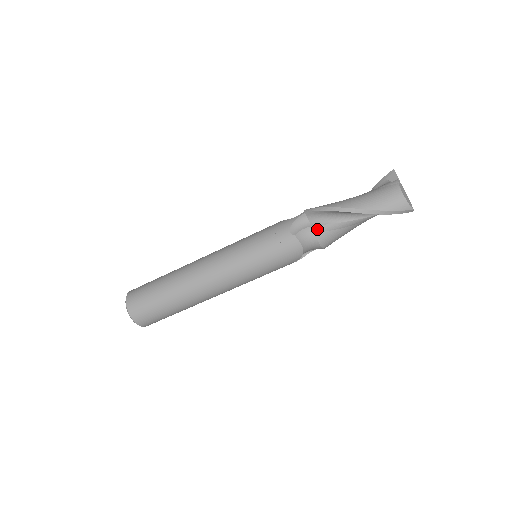
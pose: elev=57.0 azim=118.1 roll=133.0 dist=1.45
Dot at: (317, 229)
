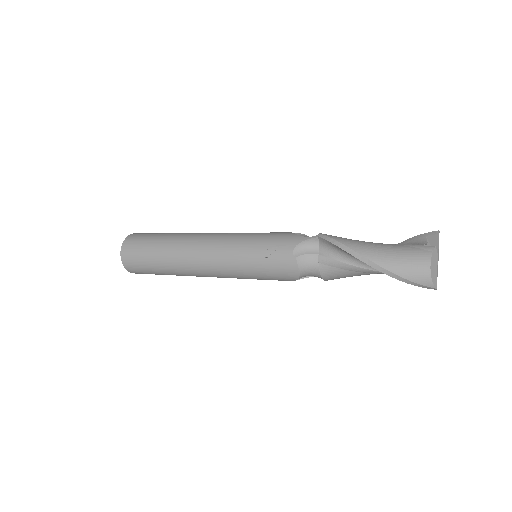
Dot at: (323, 260)
